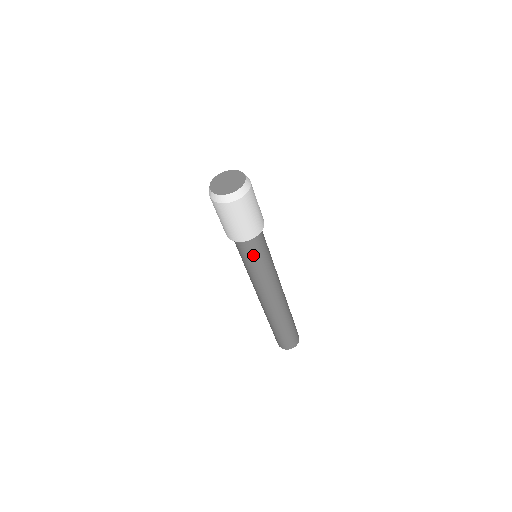
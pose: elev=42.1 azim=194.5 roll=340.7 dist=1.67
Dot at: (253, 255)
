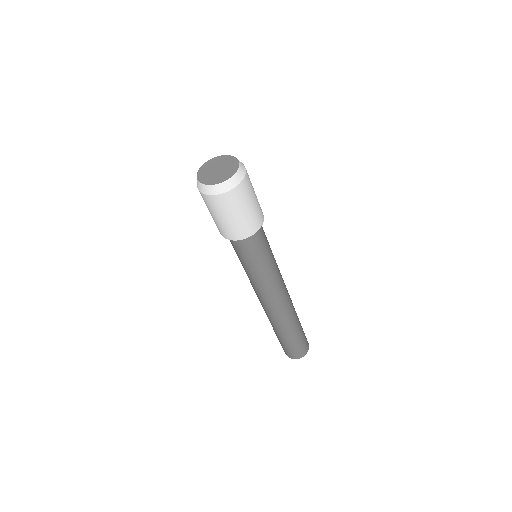
Dot at: (248, 256)
